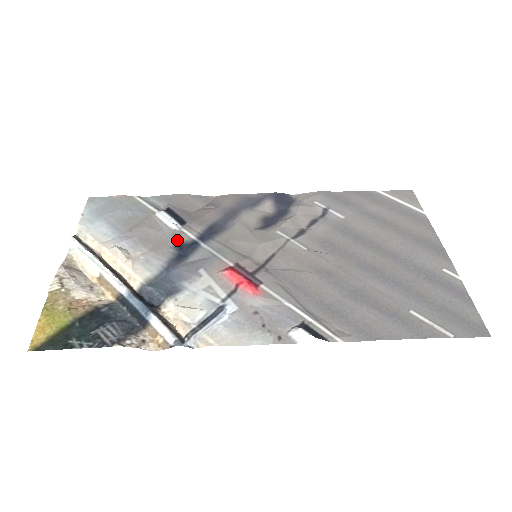
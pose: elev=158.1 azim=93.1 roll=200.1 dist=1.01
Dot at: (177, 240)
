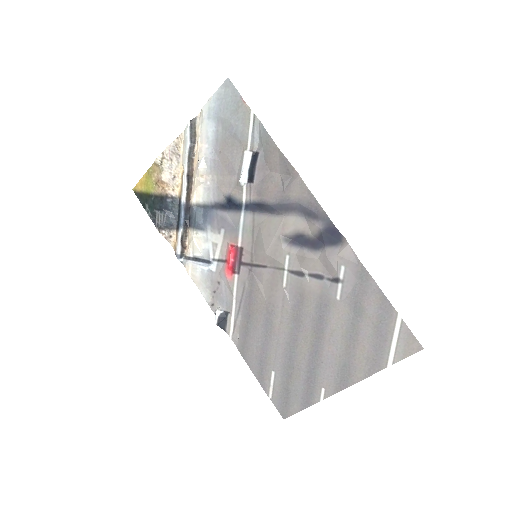
Dot at: (233, 192)
